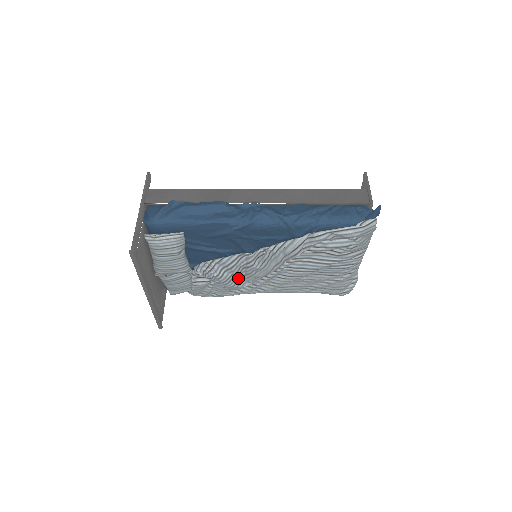
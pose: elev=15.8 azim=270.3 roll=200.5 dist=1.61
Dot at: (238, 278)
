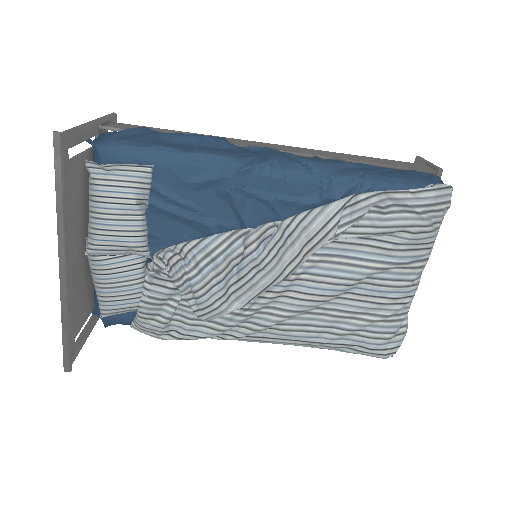
Dot at: (224, 285)
